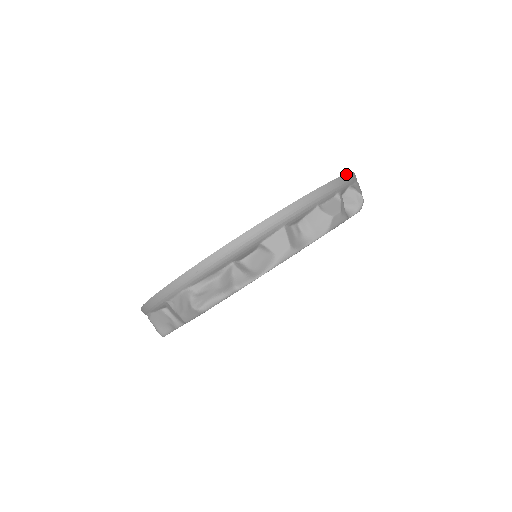
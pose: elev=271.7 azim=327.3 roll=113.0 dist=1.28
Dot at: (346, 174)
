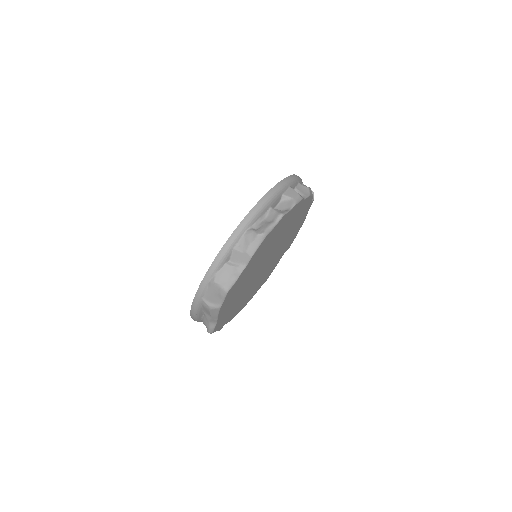
Dot at: occluded
